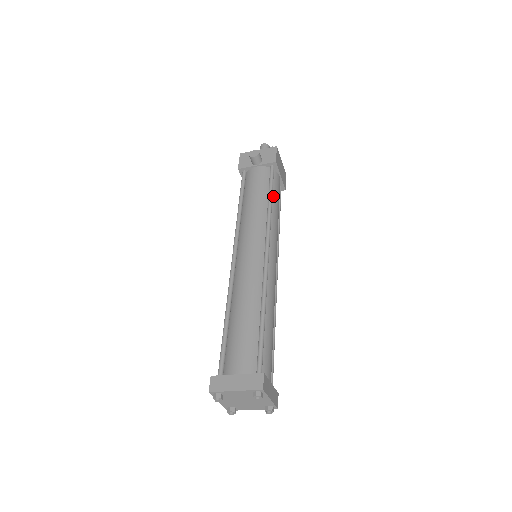
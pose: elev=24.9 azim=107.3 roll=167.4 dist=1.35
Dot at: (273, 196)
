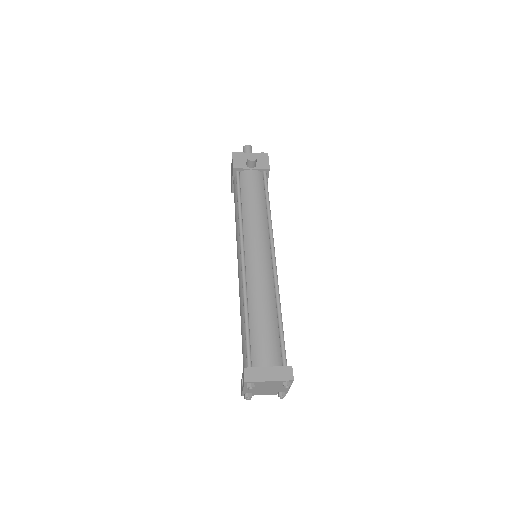
Dot at: occluded
